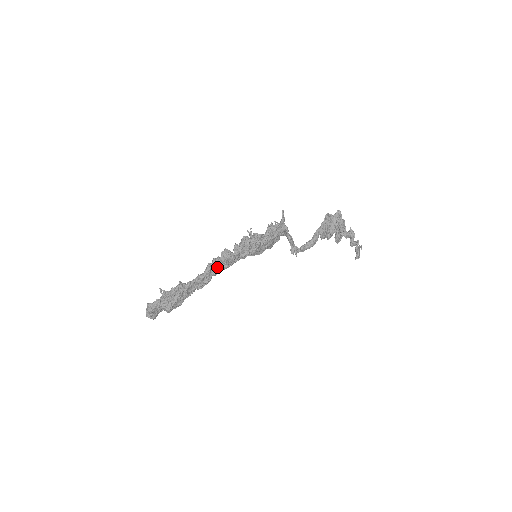
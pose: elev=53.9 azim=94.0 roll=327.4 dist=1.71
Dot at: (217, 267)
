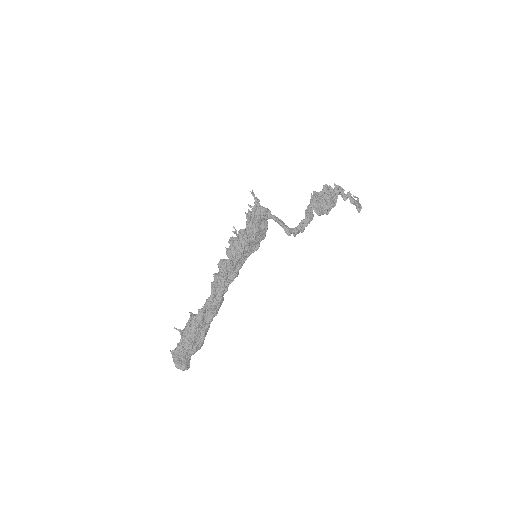
Dot at: (221, 282)
